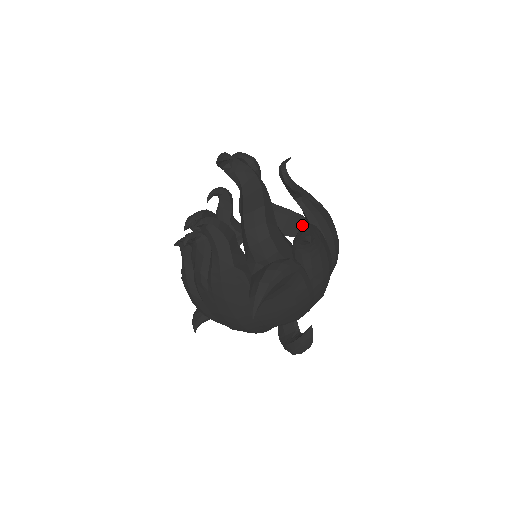
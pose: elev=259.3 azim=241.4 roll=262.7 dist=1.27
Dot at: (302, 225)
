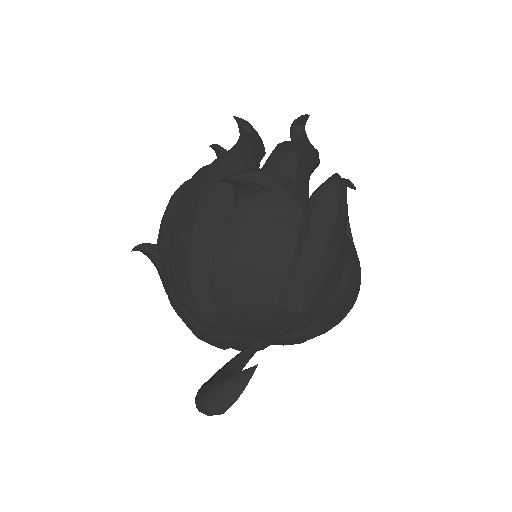
Dot at: occluded
